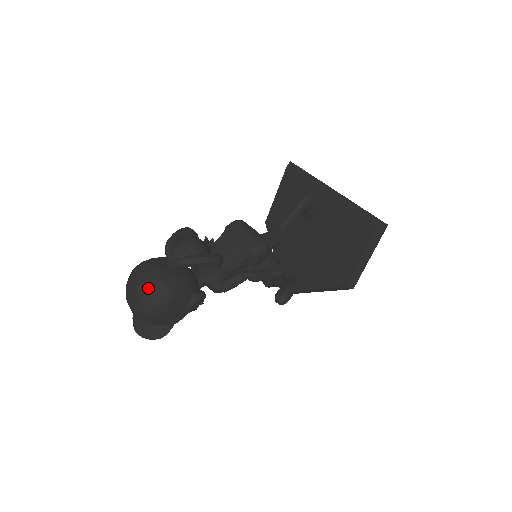
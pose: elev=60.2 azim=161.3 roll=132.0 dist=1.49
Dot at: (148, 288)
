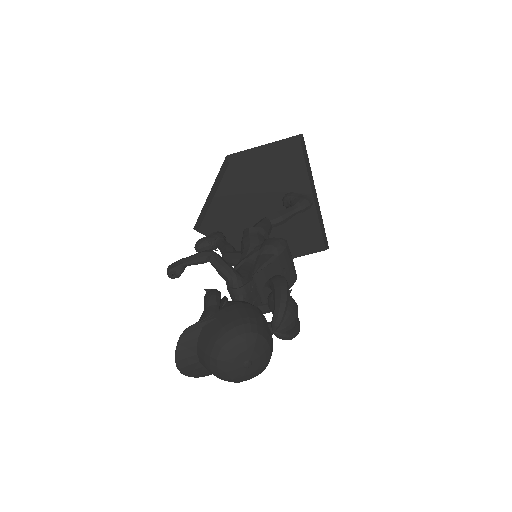
Dot at: (259, 367)
